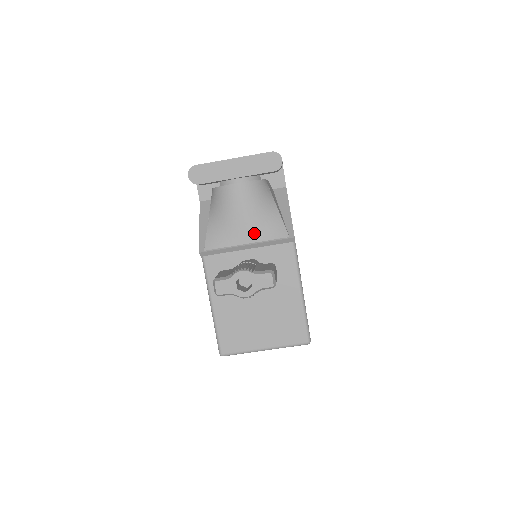
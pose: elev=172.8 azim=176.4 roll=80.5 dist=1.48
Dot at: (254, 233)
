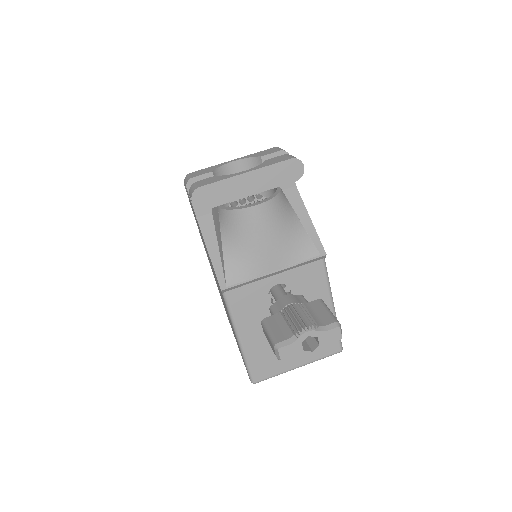
Dot at: (282, 258)
